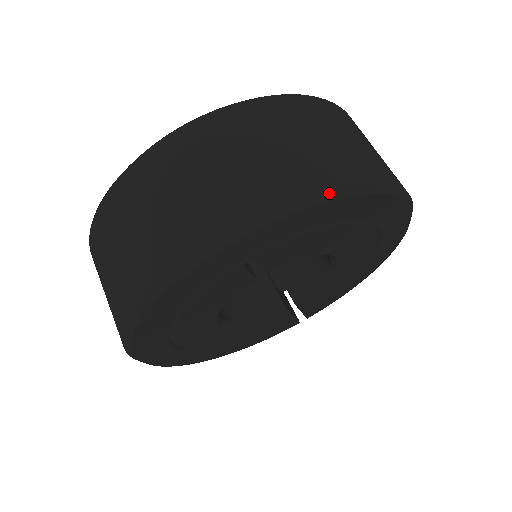
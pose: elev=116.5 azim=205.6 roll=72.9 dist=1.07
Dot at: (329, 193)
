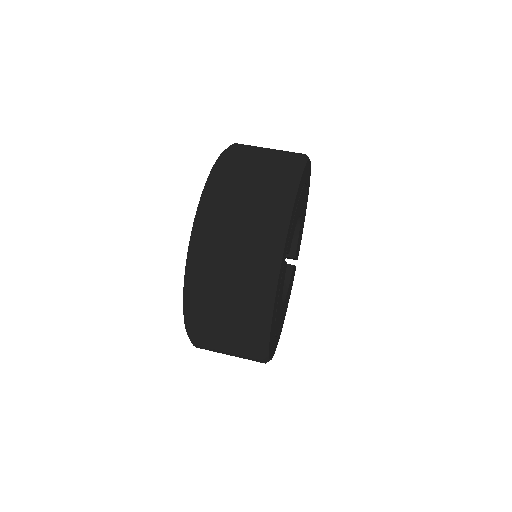
Dot at: (293, 192)
